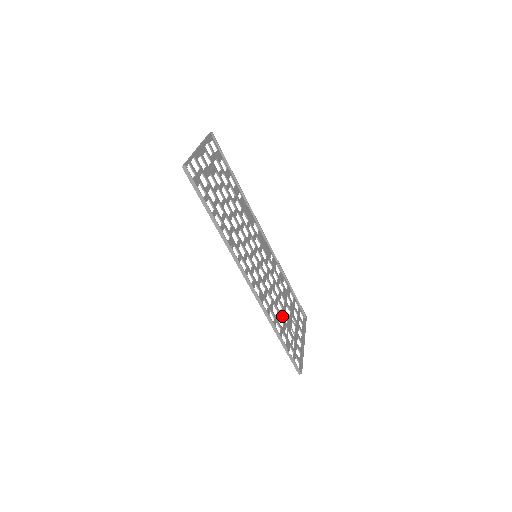
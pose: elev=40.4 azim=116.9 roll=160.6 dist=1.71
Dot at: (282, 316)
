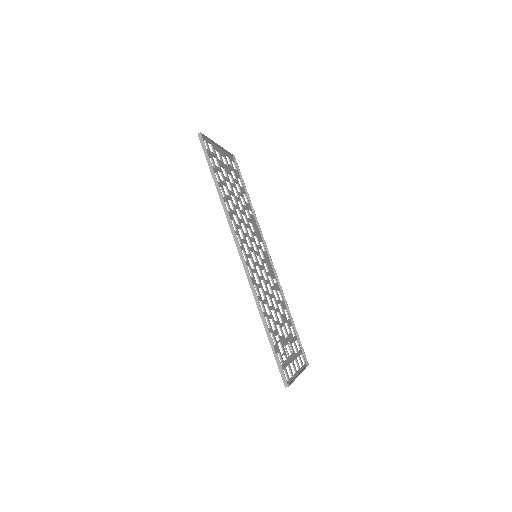
Dot at: (275, 323)
